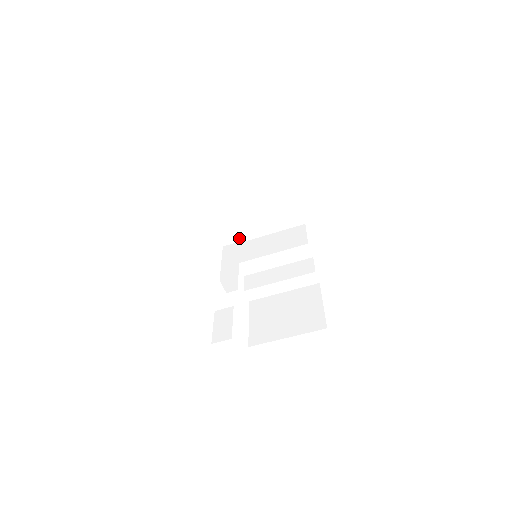
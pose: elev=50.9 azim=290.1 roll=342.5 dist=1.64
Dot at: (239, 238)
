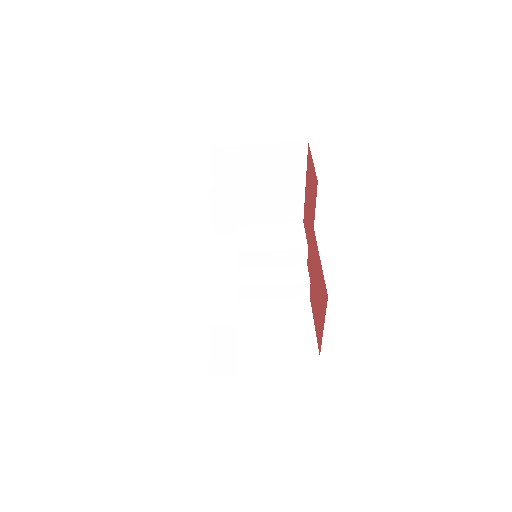
Dot at: occluded
